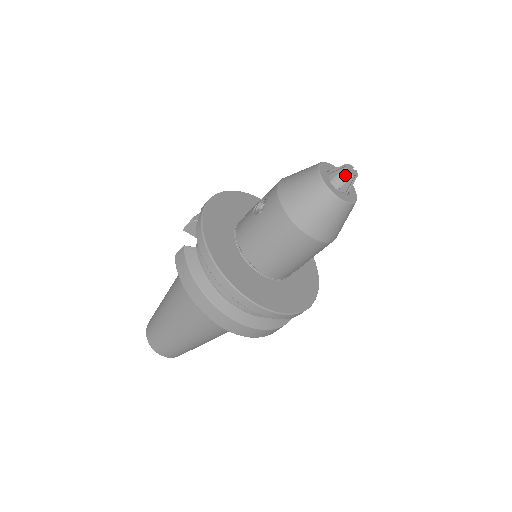
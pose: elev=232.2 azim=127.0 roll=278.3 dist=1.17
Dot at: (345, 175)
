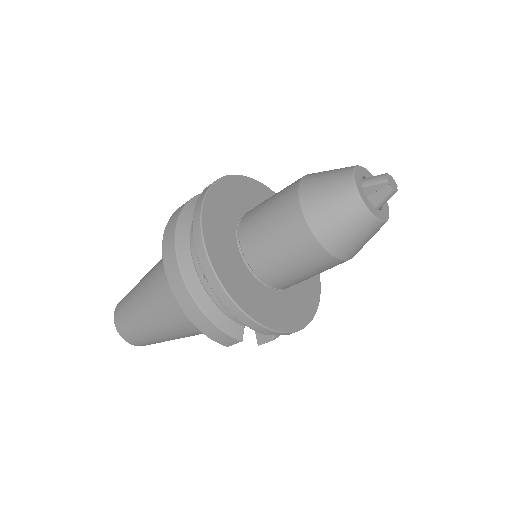
Dot at: (380, 177)
